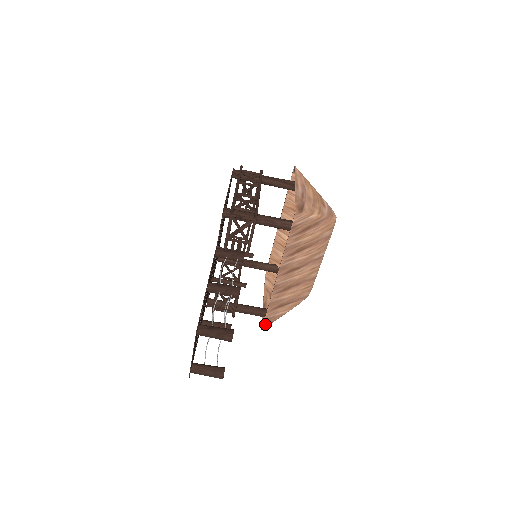
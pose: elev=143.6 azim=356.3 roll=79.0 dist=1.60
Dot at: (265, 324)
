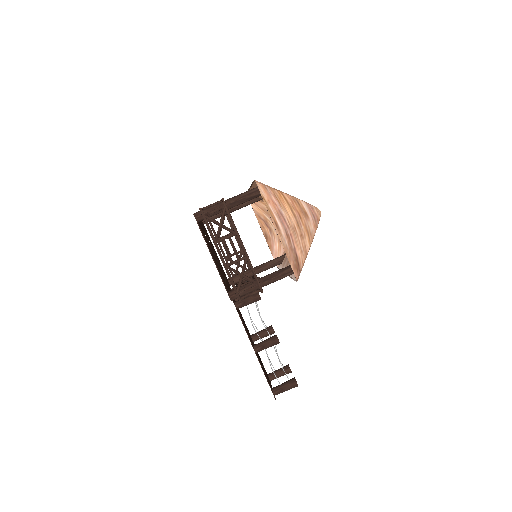
Dot at: occluded
